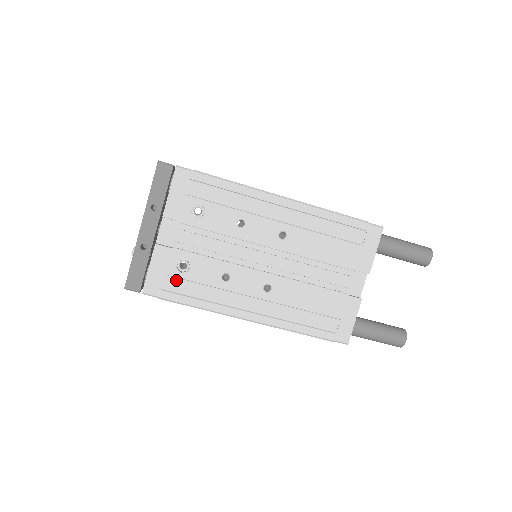
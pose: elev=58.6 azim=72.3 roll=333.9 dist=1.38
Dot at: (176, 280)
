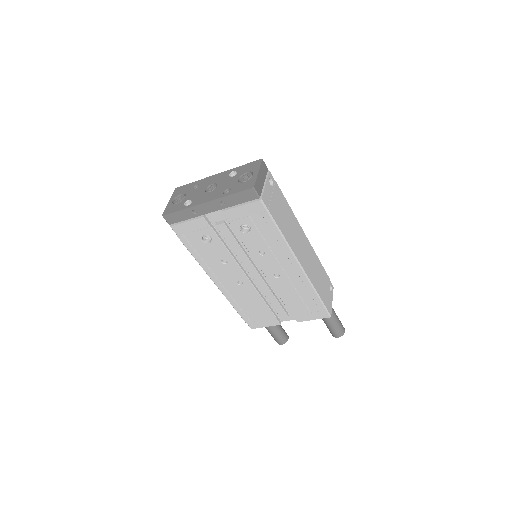
Dot at: (196, 239)
